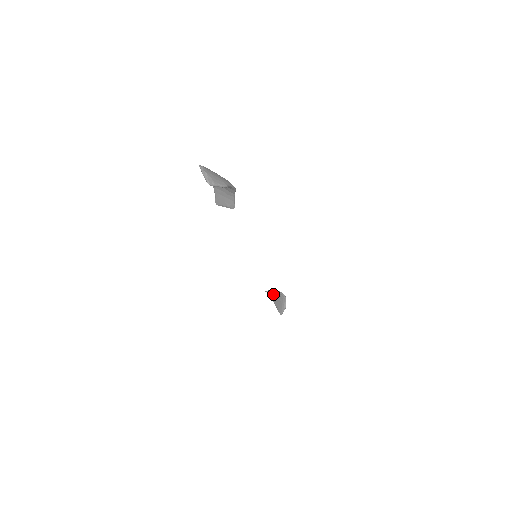
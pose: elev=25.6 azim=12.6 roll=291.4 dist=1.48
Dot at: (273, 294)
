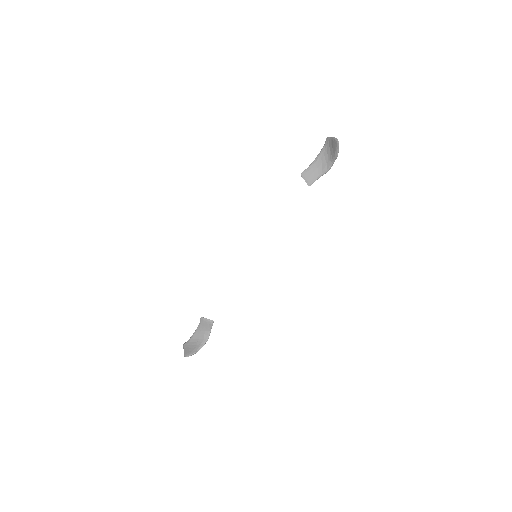
Dot at: (197, 332)
